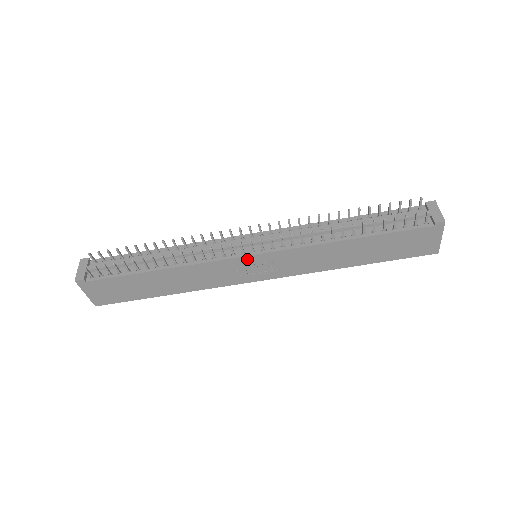
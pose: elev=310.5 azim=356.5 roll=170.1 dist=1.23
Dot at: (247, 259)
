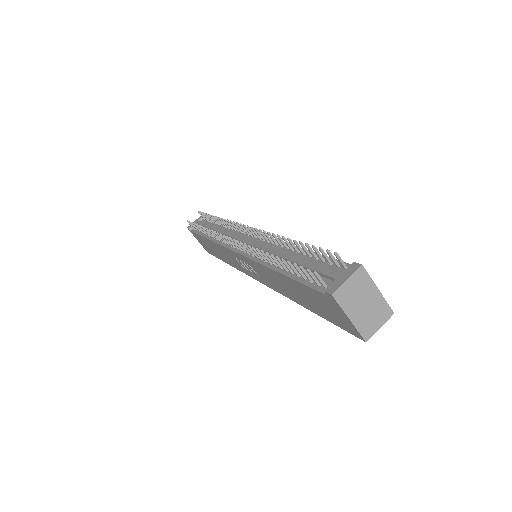
Dot at: (236, 254)
